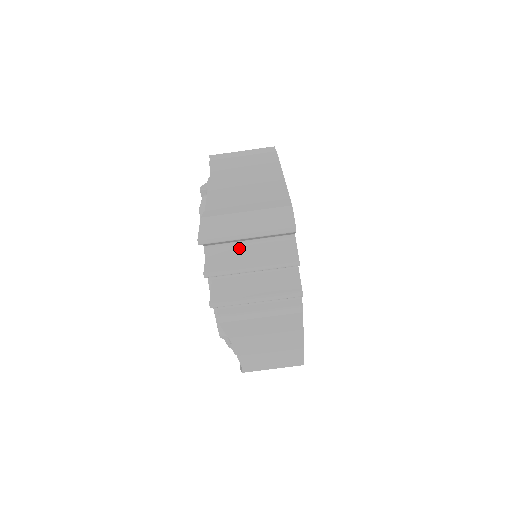
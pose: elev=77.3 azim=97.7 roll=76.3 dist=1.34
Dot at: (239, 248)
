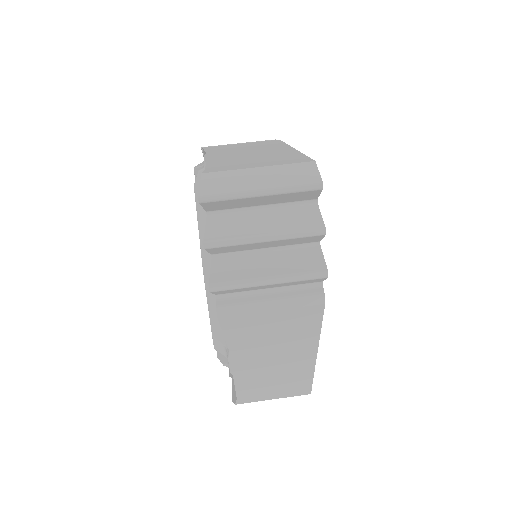
Dot at: (248, 215)
